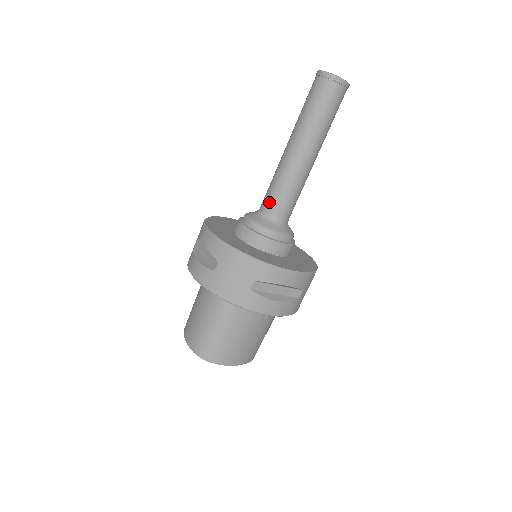
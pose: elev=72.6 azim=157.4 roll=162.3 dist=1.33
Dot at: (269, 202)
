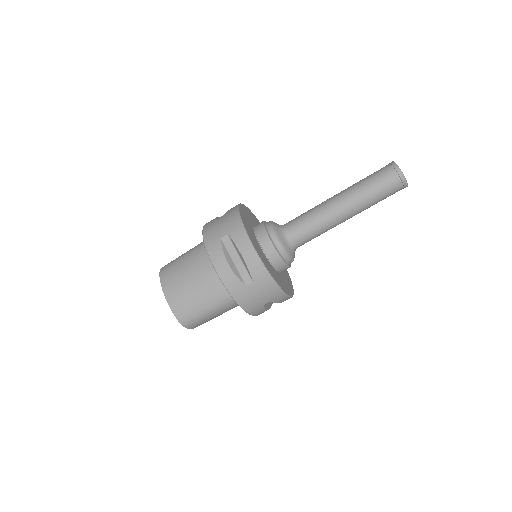
Dot at: (300, 235)
